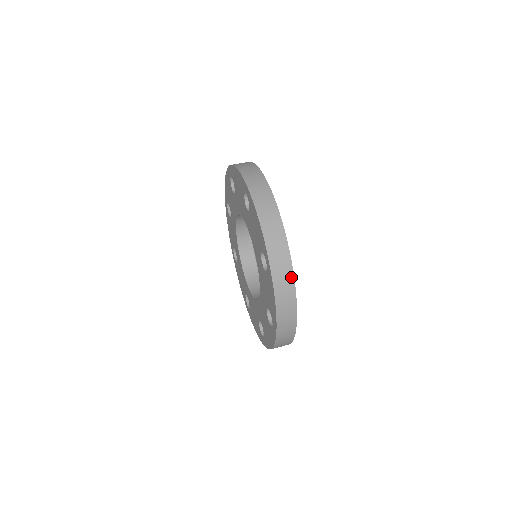
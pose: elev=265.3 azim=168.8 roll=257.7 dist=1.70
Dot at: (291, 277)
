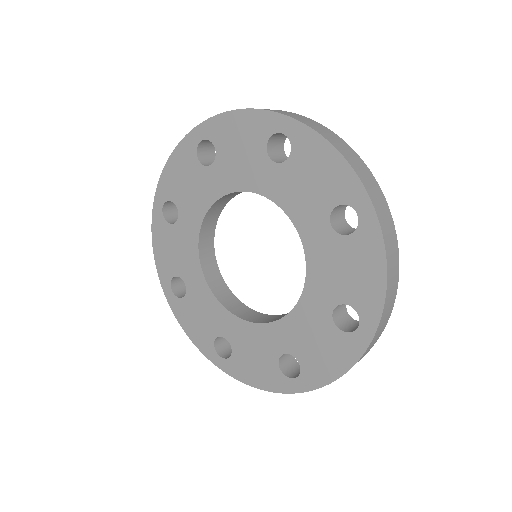
Dot at: (323, 127)
